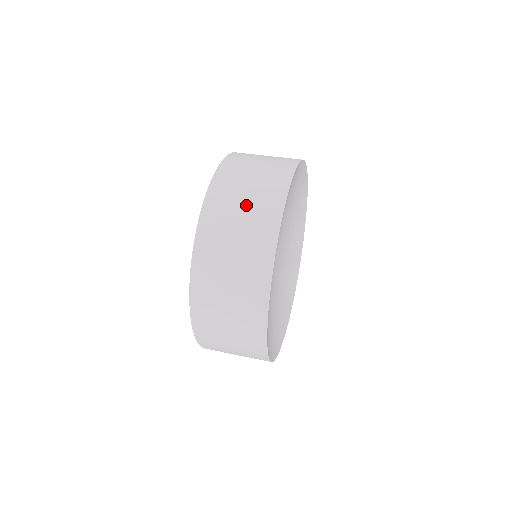
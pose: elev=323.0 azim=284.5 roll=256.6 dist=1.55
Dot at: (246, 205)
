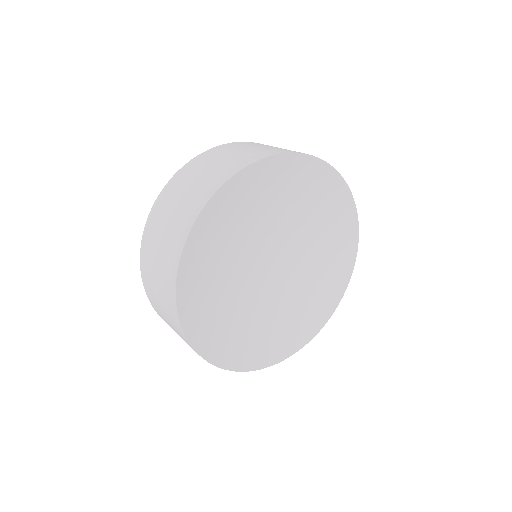
Dot at: (169, 224)
